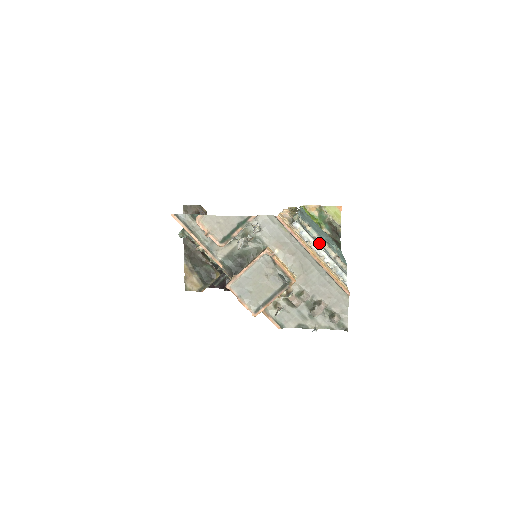
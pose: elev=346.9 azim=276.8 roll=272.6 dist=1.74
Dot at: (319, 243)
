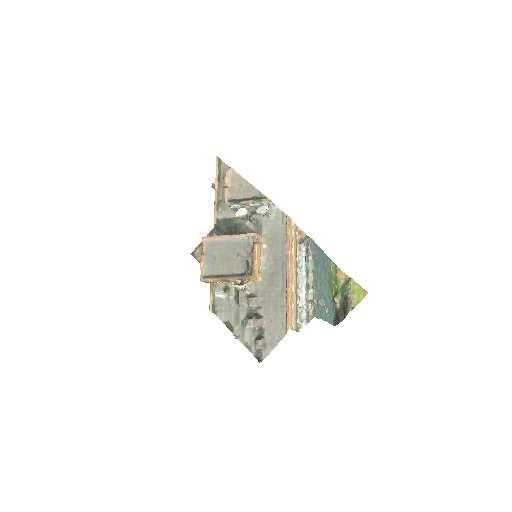
Dot at: (307, 277)
